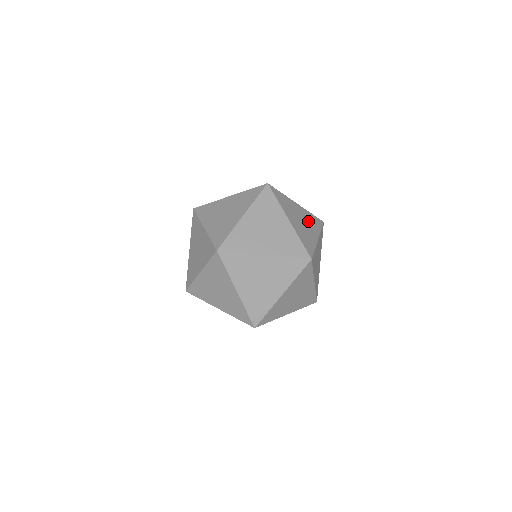
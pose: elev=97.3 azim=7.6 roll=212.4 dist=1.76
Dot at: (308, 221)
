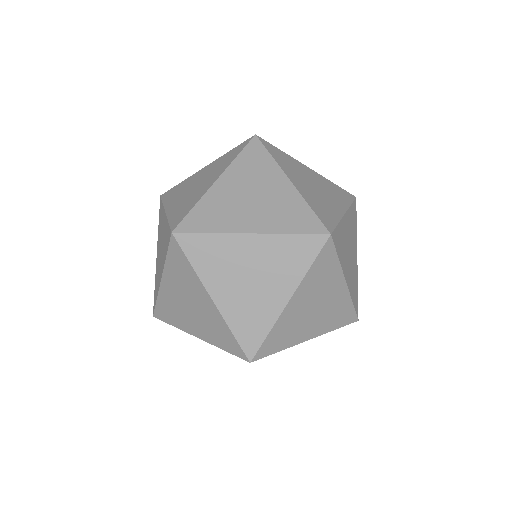
Dot at: (327, 190)
